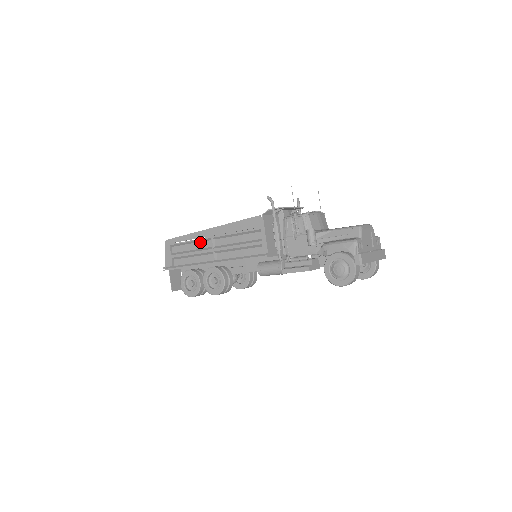
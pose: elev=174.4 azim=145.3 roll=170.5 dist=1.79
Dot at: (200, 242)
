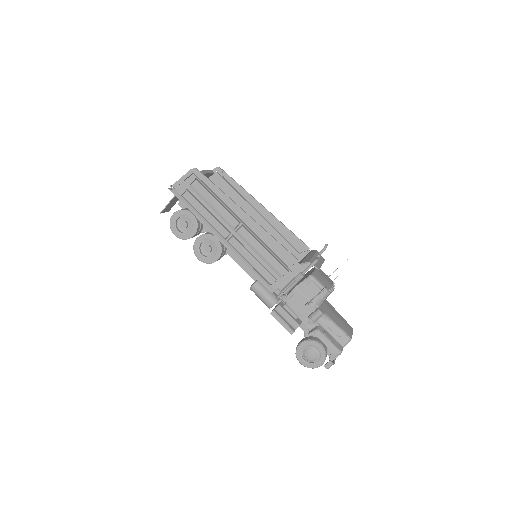
Dot at: (227, 211)
